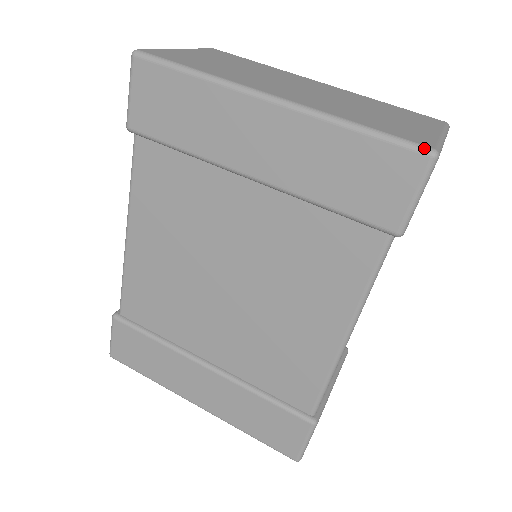
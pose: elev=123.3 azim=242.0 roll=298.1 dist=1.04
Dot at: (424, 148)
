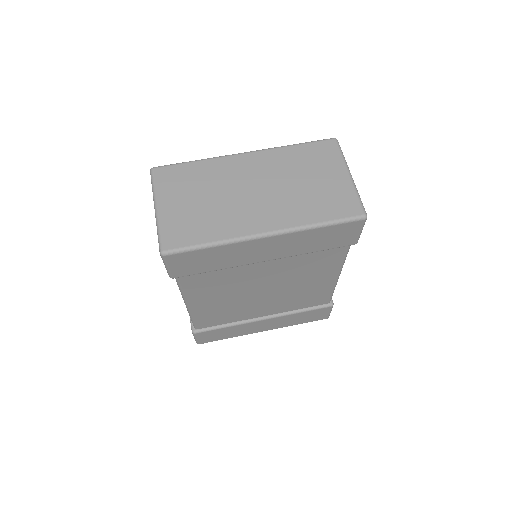
Dot at: (360, 218)
